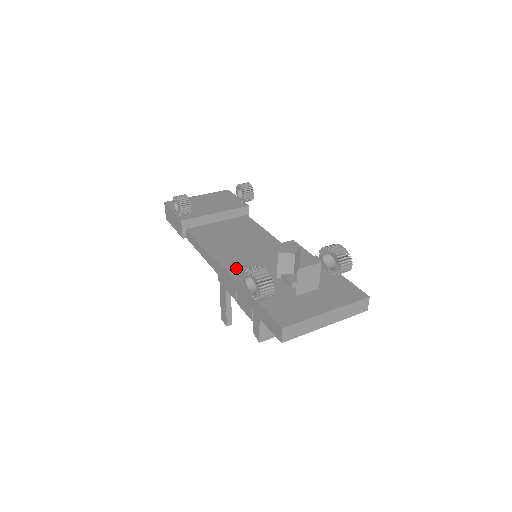
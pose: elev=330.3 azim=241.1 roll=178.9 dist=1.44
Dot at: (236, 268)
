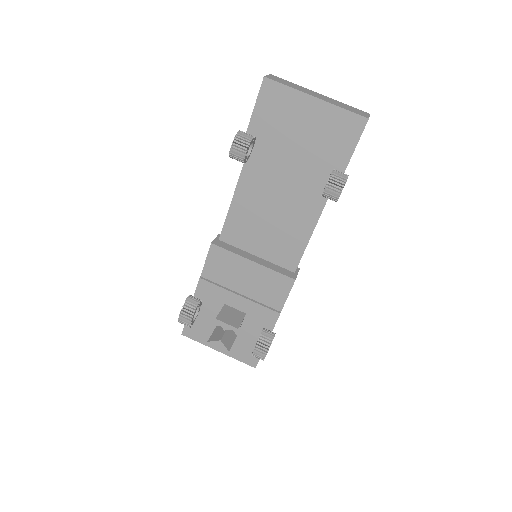
Dot at: (214, 265)
